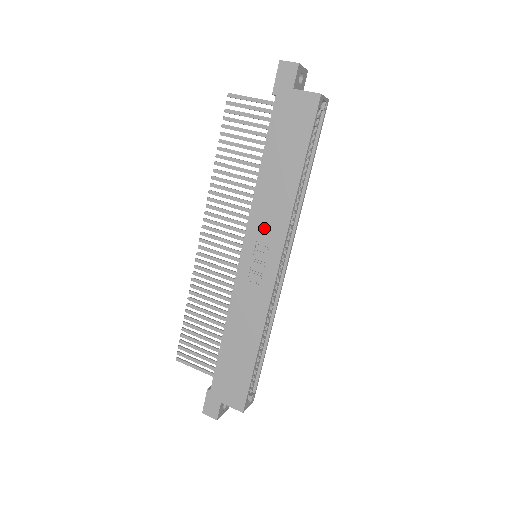
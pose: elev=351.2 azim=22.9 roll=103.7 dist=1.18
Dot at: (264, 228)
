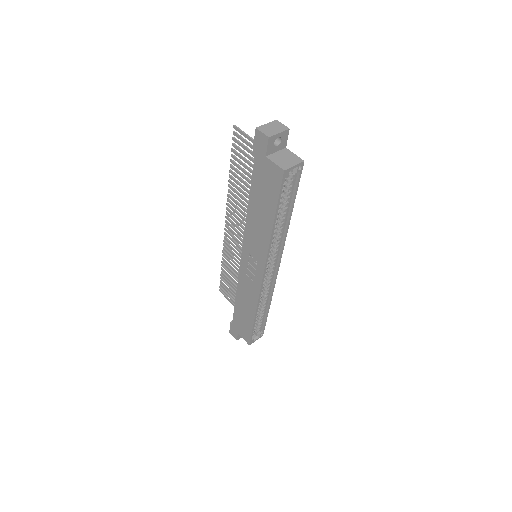
Dot at: (253, 247)
